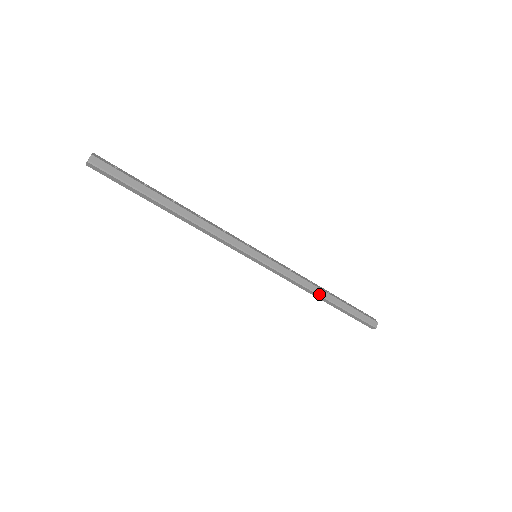
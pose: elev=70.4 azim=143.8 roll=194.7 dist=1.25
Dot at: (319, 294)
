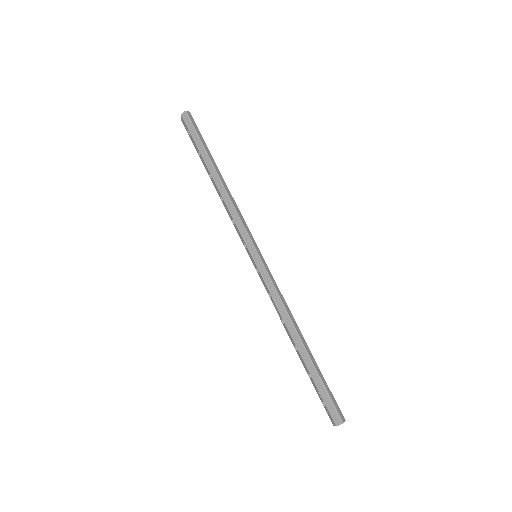
Dot at: (297, 330)
